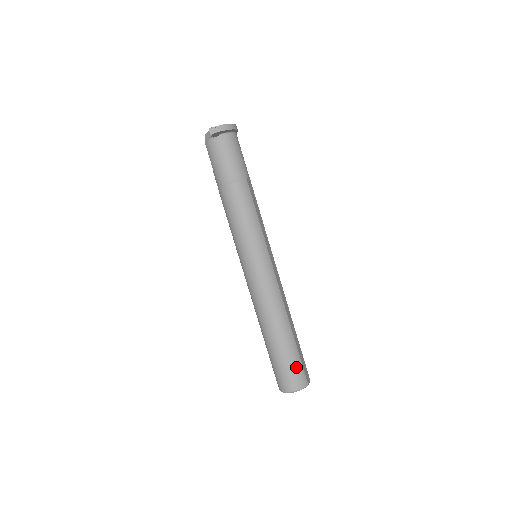
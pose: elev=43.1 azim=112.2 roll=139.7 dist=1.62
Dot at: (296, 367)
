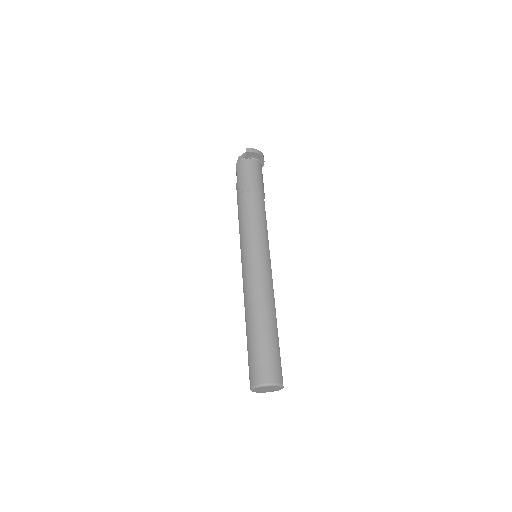
Dot at: (275, 359)
